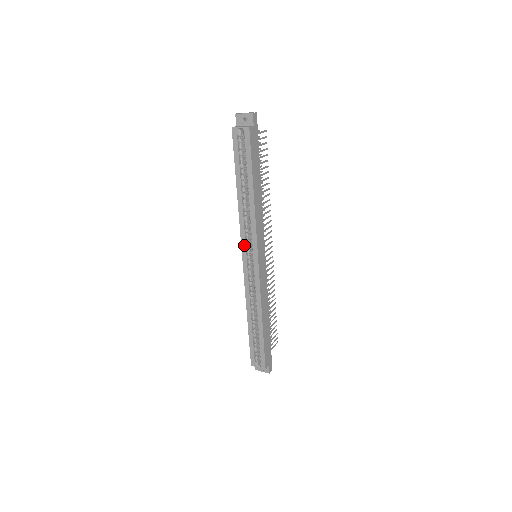
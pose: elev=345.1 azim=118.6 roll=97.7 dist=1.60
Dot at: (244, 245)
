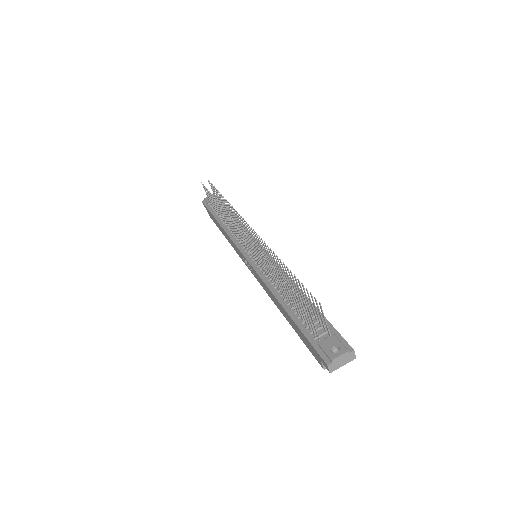
Dot at: occluded
